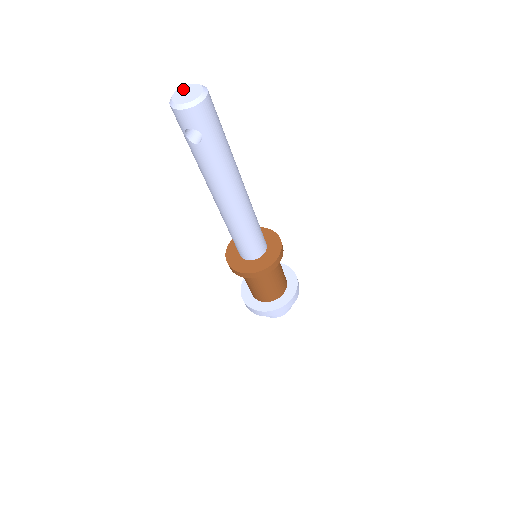
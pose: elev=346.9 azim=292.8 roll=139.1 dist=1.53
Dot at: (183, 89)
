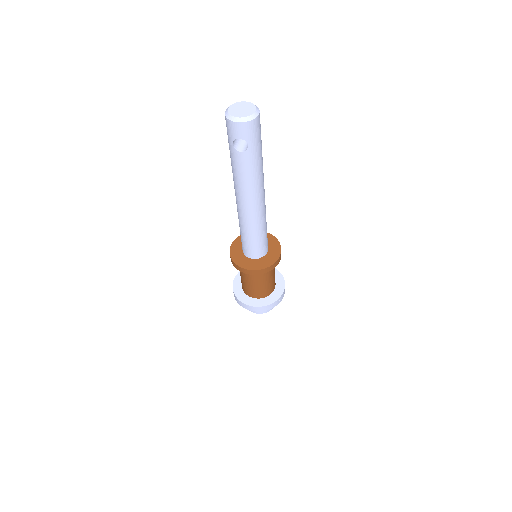
Dot at: (237, 105)
